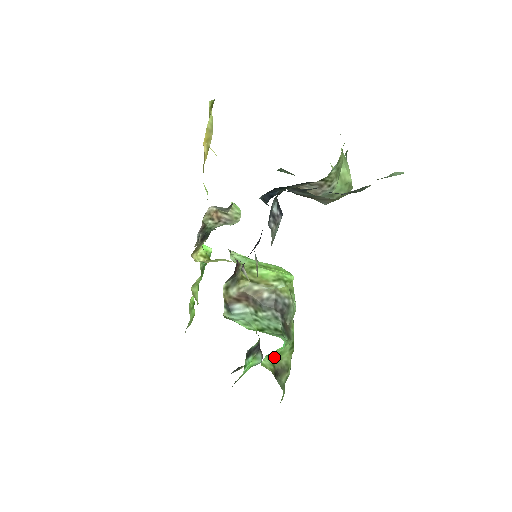
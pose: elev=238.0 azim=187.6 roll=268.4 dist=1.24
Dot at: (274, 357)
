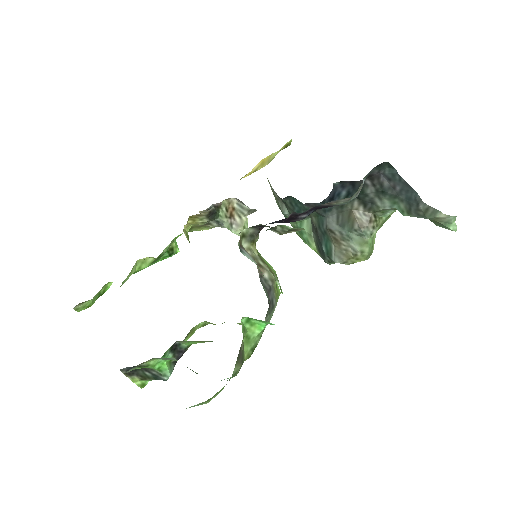
Dot at: (246, 332)
